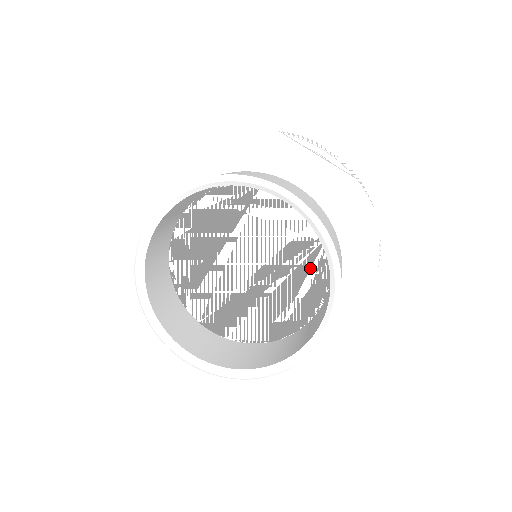
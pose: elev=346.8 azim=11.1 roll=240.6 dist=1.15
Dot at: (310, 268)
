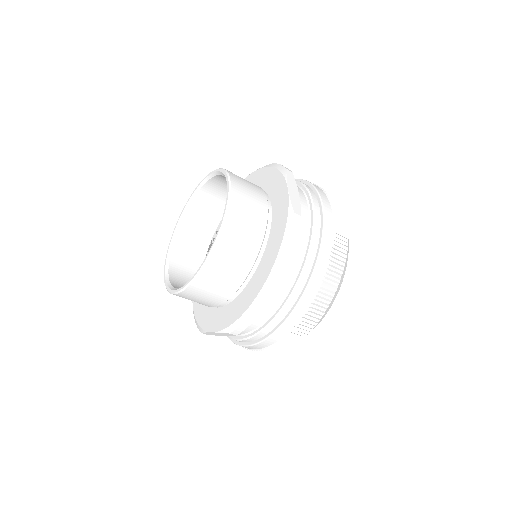
Dot at: occluded
